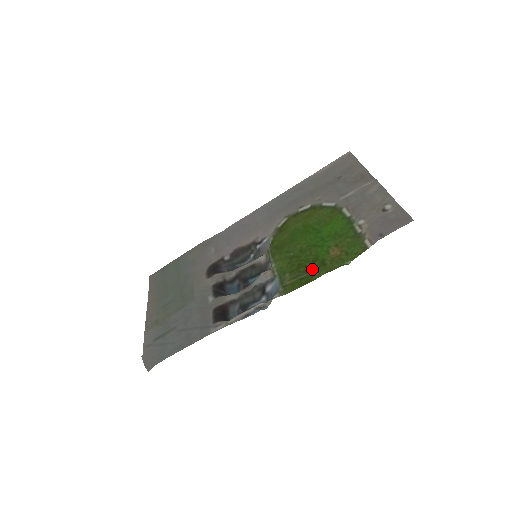
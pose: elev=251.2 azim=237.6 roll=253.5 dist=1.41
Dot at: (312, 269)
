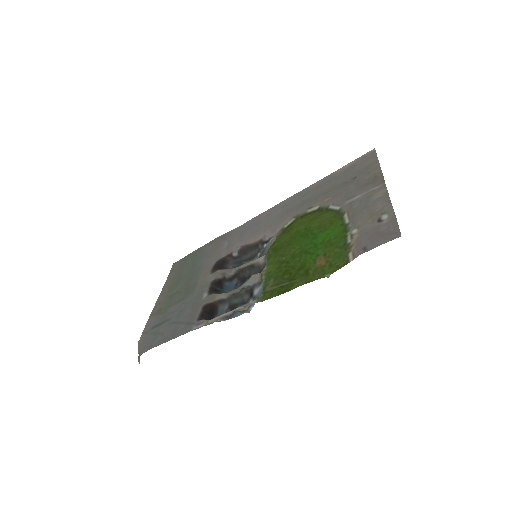
Dot at: (295, 278)
